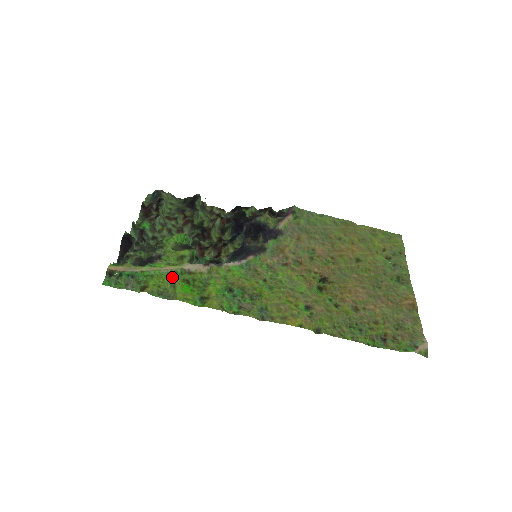
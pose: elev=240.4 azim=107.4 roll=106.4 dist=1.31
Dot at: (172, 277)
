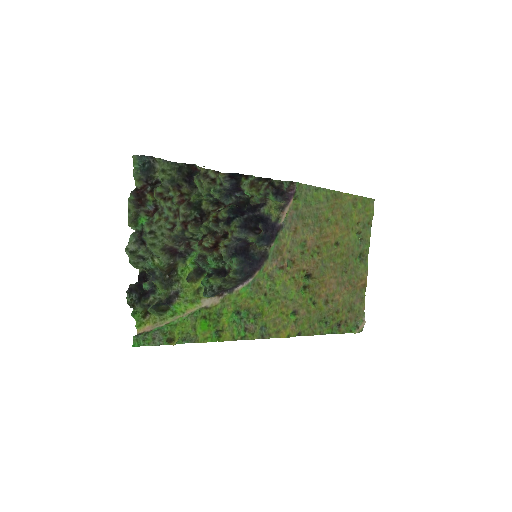
Dot at: (192, 317)
